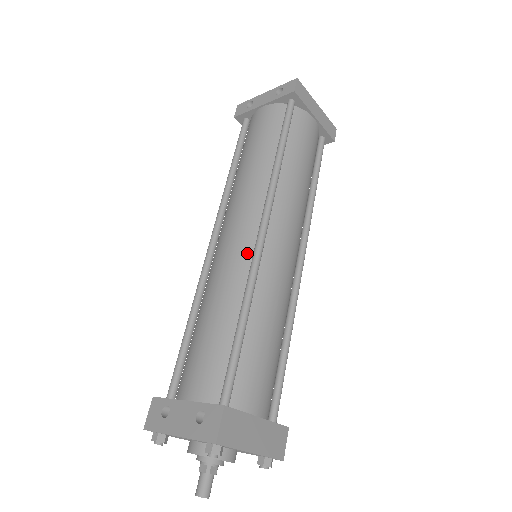
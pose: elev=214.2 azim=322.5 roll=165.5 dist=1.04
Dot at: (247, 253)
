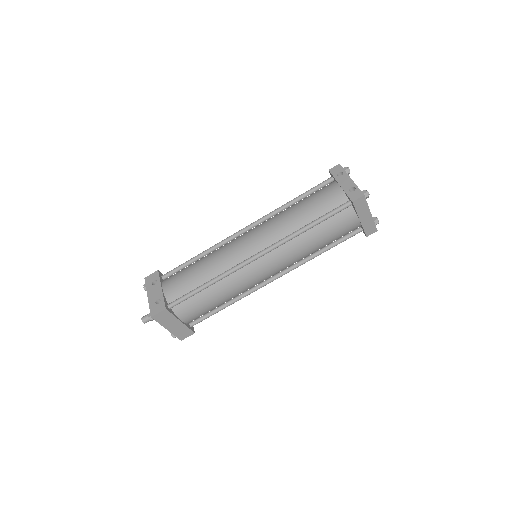
Dot at: (241, 258)
